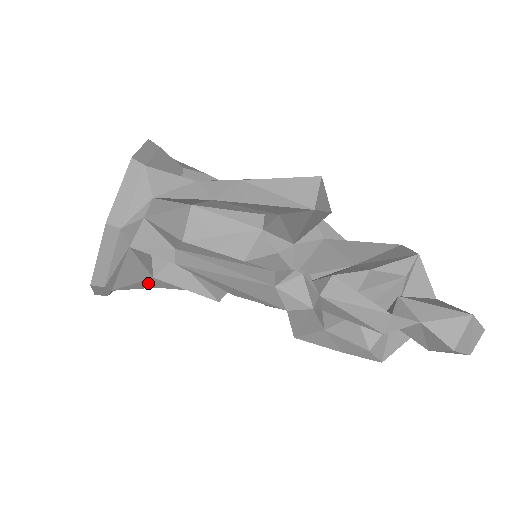
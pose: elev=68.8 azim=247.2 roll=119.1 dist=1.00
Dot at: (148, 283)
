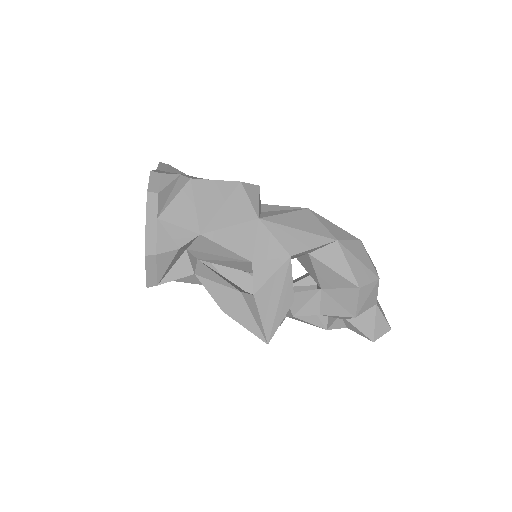
Dot at: occluded
